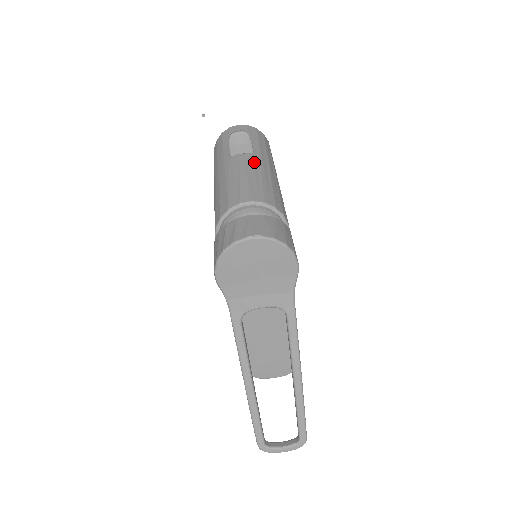
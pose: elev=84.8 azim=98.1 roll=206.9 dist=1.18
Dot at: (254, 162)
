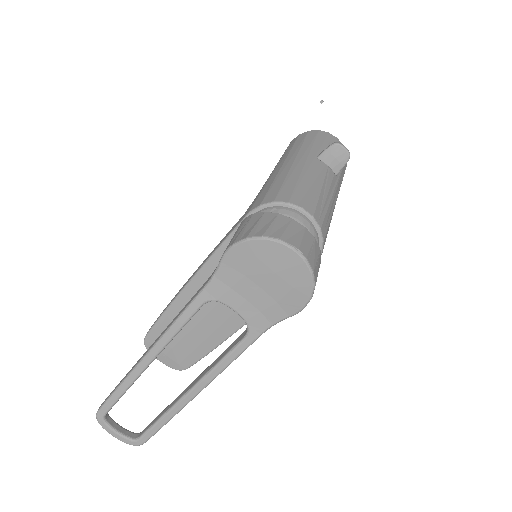
Dot at: (332, 183)
